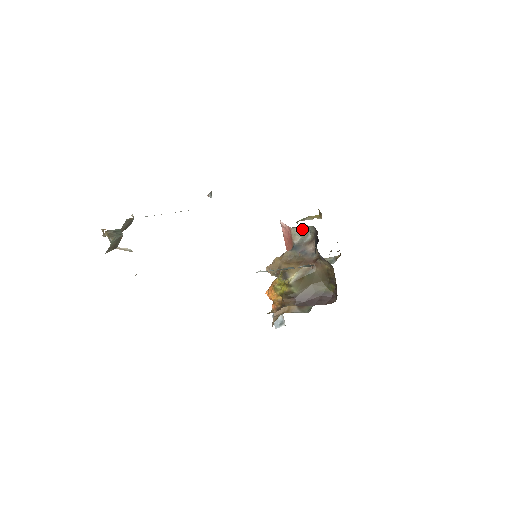
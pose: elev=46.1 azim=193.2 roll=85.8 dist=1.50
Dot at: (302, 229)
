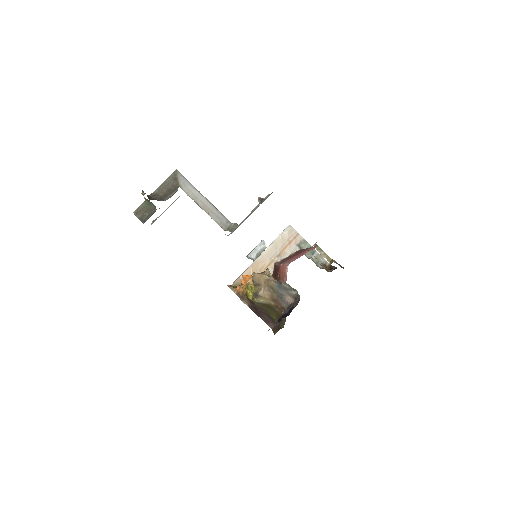
Dot at: occluded
